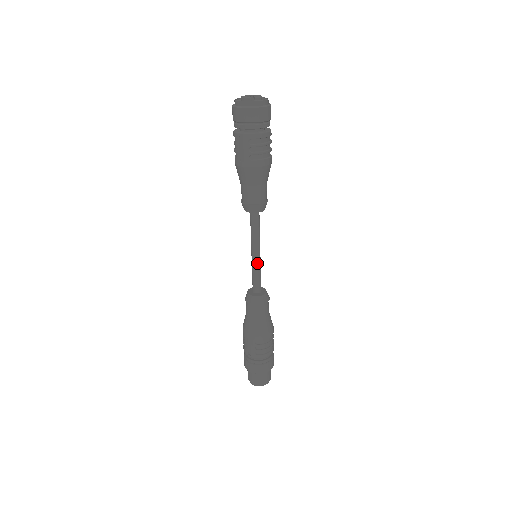
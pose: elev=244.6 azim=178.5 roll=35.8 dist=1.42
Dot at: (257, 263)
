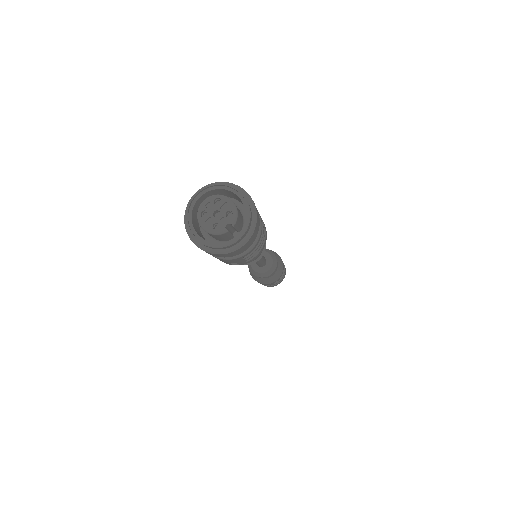
Dot at: (261, 260)
